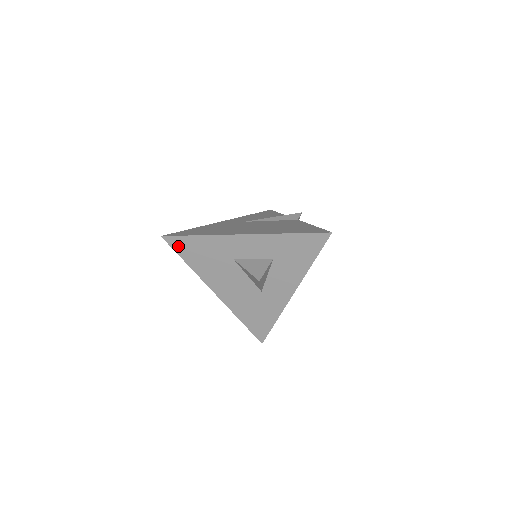
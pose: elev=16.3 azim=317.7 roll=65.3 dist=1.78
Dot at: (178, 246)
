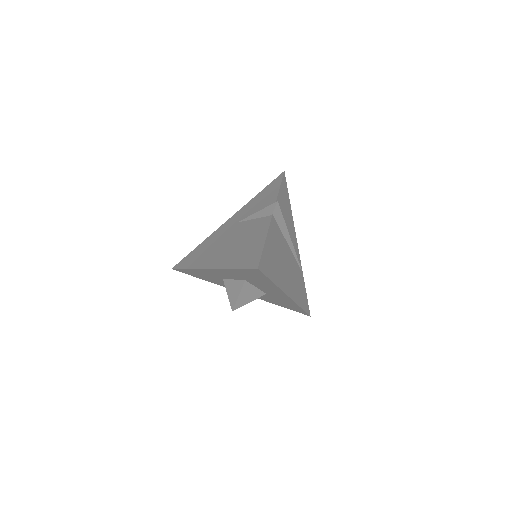
Dot at: (186, 273)
